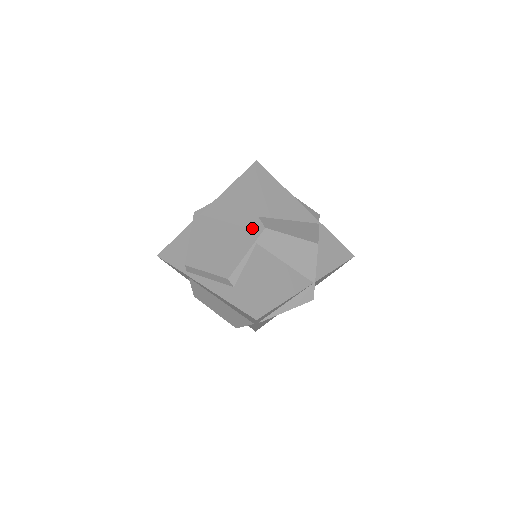
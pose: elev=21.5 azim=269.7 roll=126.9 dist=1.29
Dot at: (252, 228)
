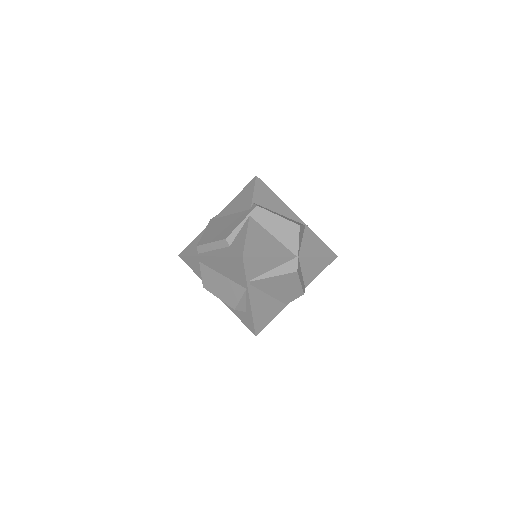
Dot at: (248, 209)
